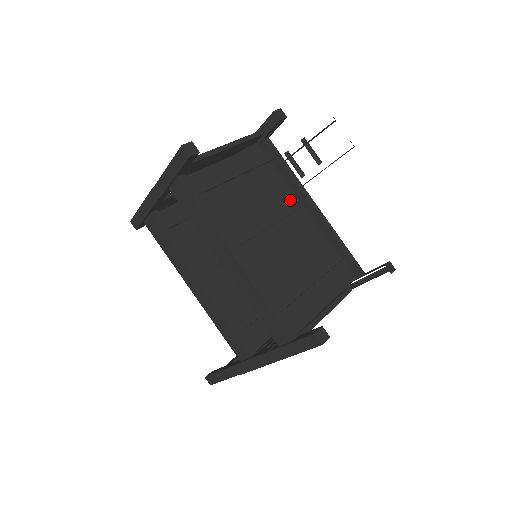
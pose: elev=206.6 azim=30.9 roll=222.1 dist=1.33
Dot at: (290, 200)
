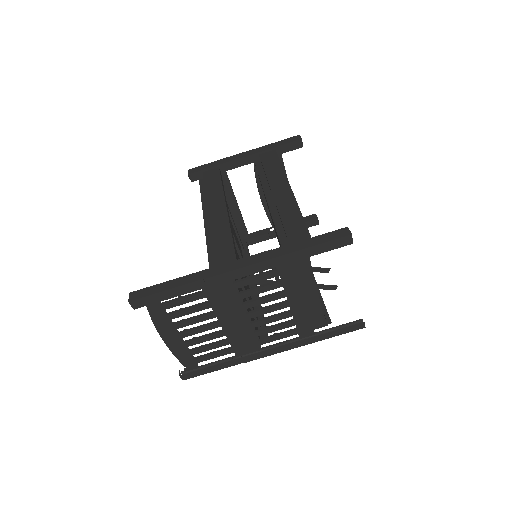
Dot at: occluded
